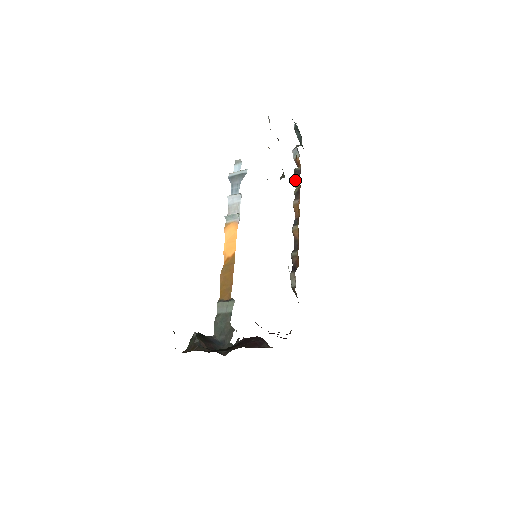
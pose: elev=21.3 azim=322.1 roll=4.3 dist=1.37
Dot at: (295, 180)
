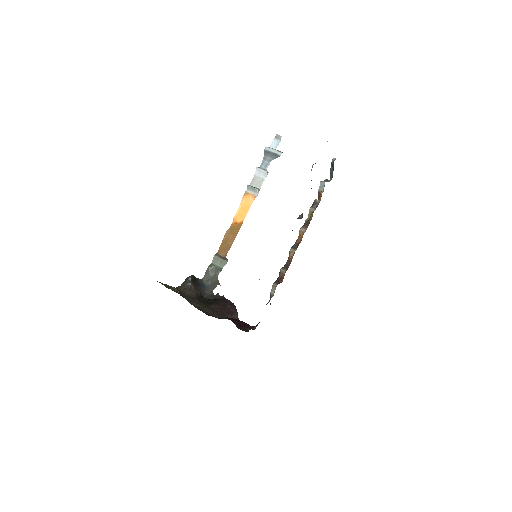
Dot at: (311, 211)
